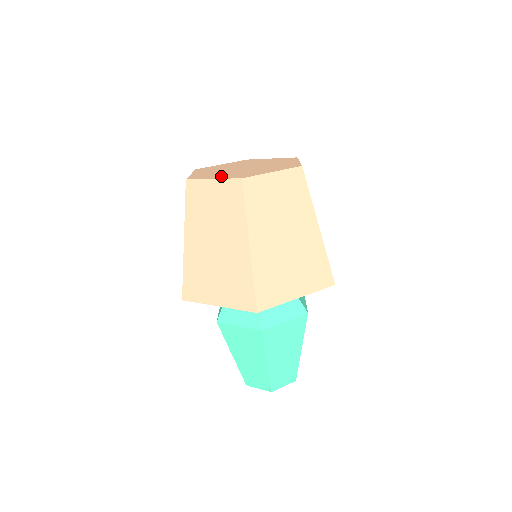
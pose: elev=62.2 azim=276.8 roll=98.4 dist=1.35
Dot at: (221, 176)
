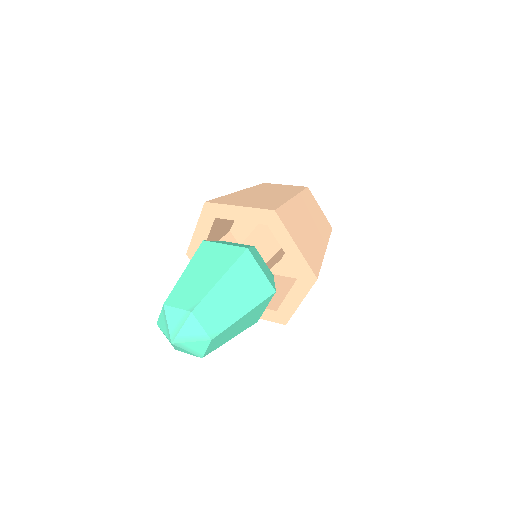
Dot at: occluded
